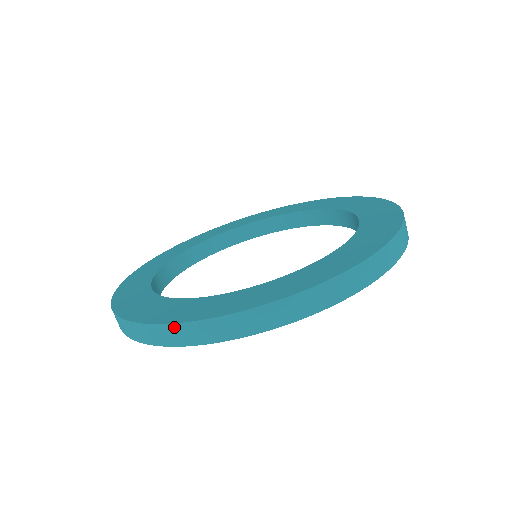
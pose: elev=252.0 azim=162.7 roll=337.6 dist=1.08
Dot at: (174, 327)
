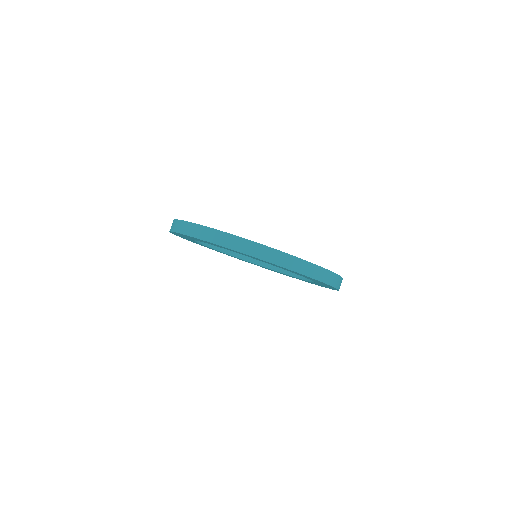
Dot at: (313, 266)
